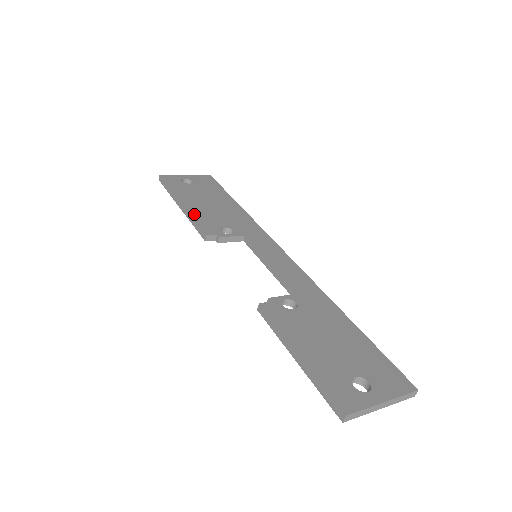
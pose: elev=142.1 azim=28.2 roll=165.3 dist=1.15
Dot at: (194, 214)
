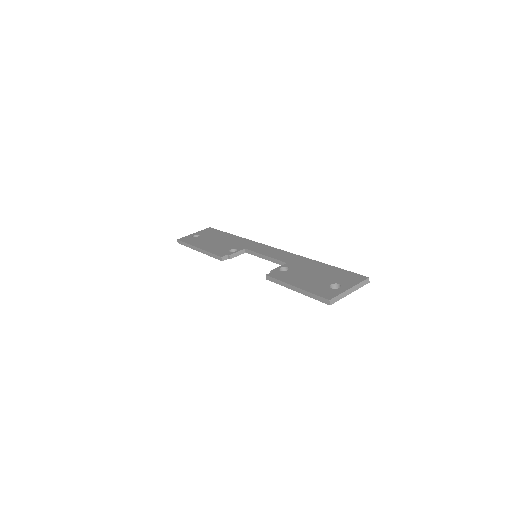
Dot at: (209, 250)
